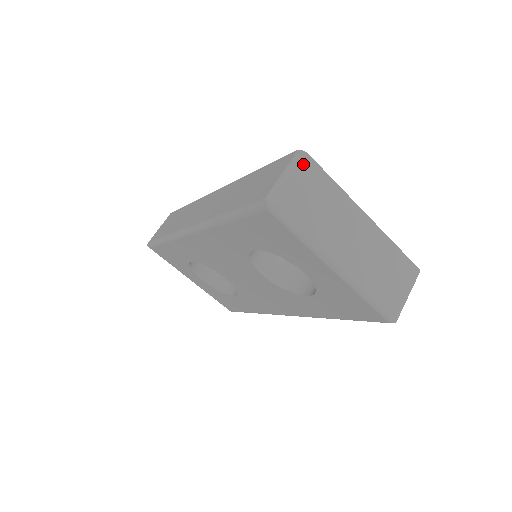
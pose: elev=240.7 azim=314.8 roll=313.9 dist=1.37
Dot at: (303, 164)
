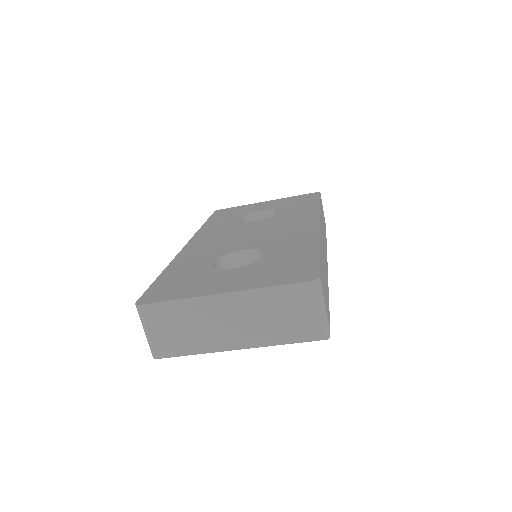
Dot at: (145, 315)
